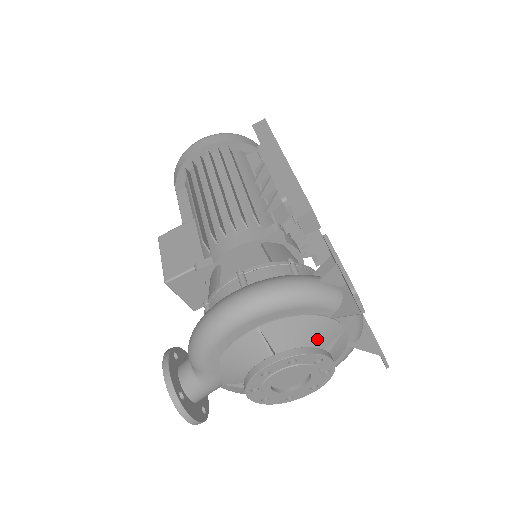
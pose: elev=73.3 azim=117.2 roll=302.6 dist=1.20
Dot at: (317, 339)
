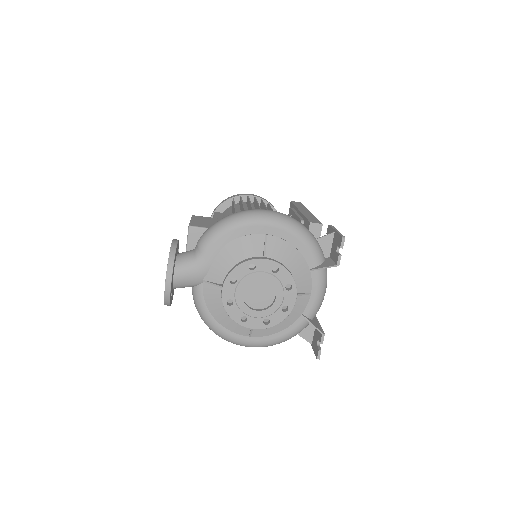
Dot at: occluded
